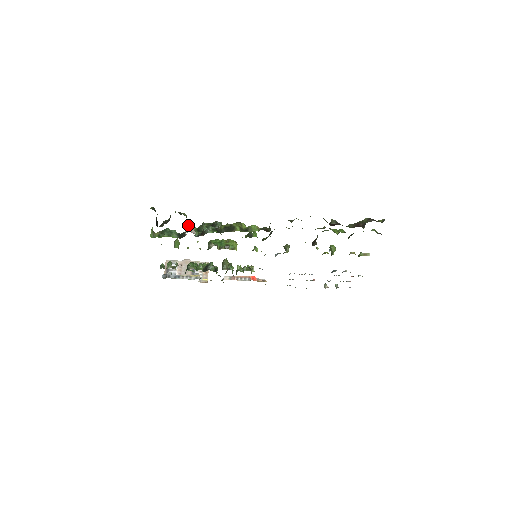
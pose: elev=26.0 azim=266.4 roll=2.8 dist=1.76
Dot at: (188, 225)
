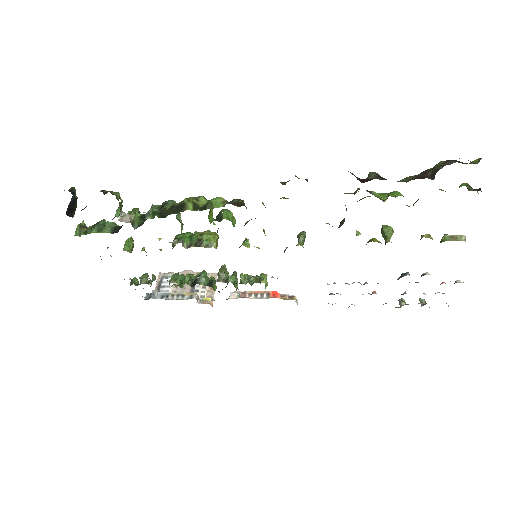
Dot at: (128, 211)
